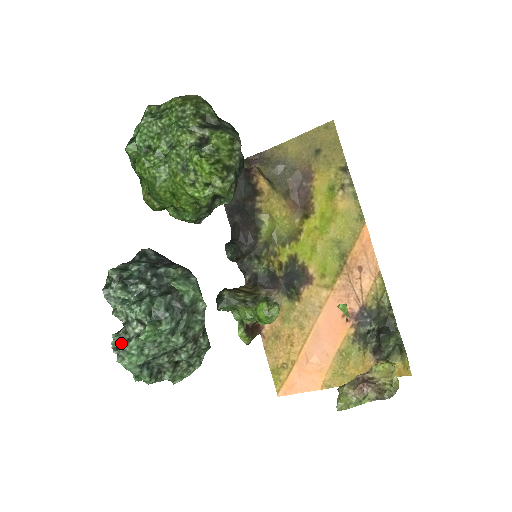
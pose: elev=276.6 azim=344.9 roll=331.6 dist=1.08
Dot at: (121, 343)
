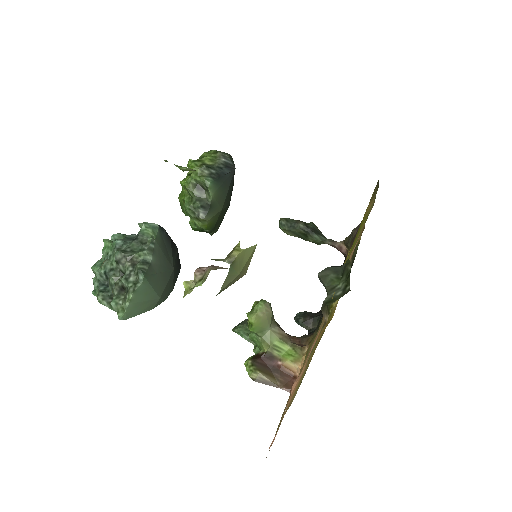
Dot at: occluded
